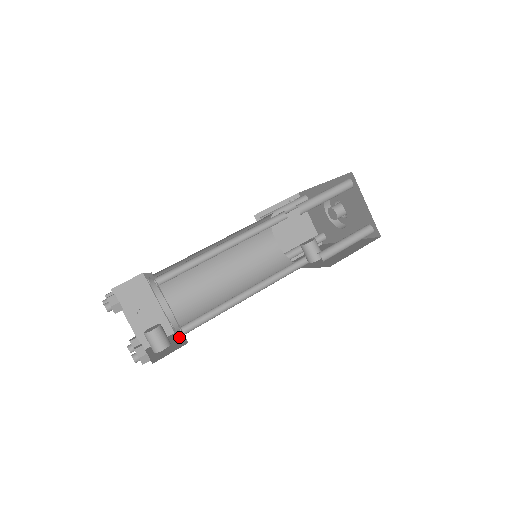
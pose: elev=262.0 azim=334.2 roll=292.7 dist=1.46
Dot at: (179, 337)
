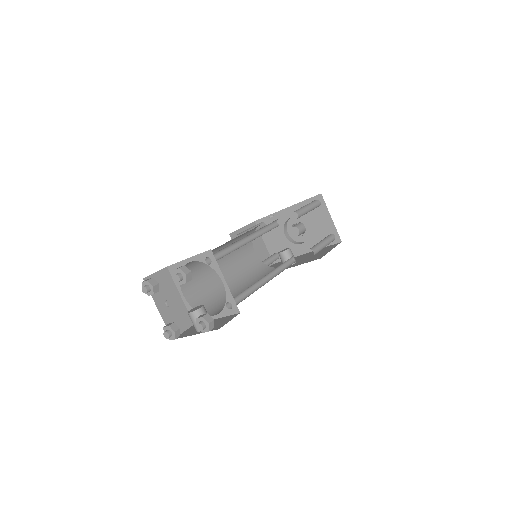
Dot at: occluded
